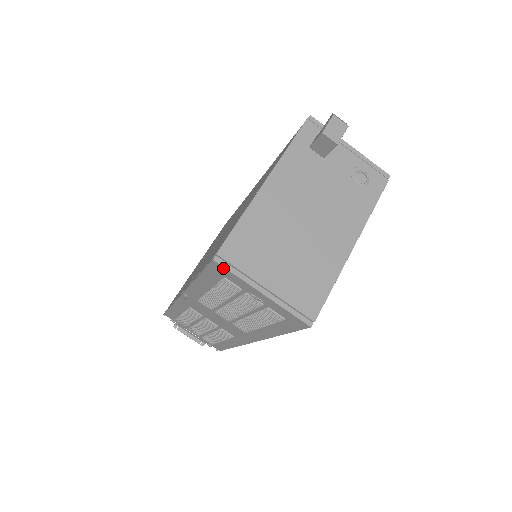
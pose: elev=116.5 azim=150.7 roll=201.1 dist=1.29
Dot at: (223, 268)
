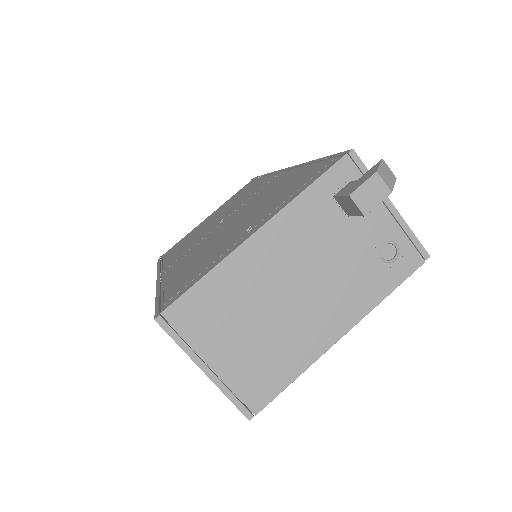
Dot at: (165, 330)
